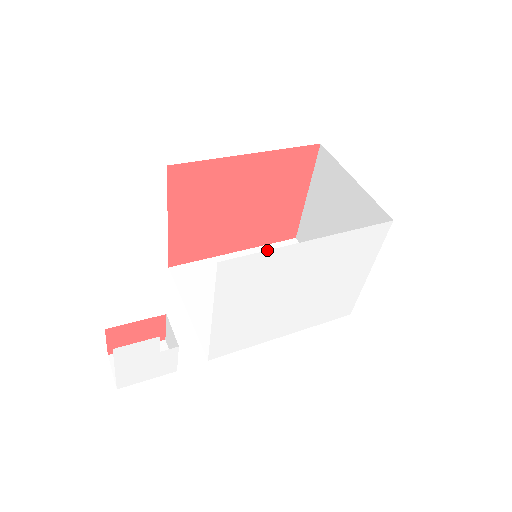
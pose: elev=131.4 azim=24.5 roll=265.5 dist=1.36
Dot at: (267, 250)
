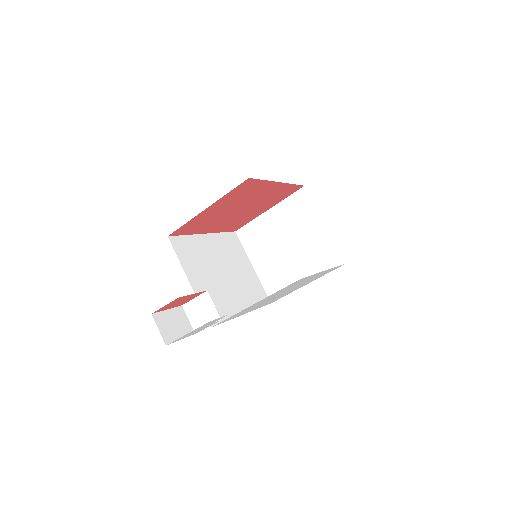
Dot at: (314, 274)
